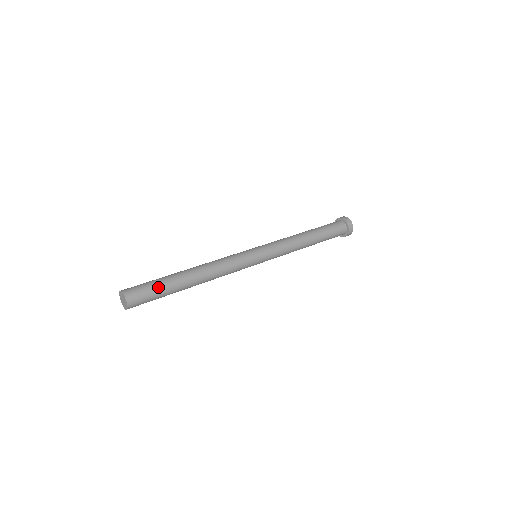
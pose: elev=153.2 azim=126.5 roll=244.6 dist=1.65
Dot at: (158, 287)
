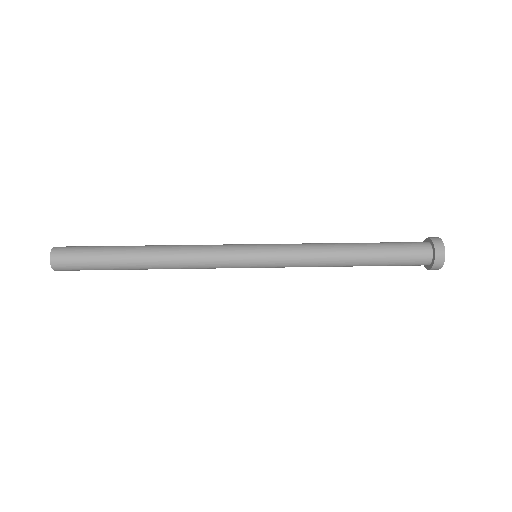
Dot at: (96, 248)
